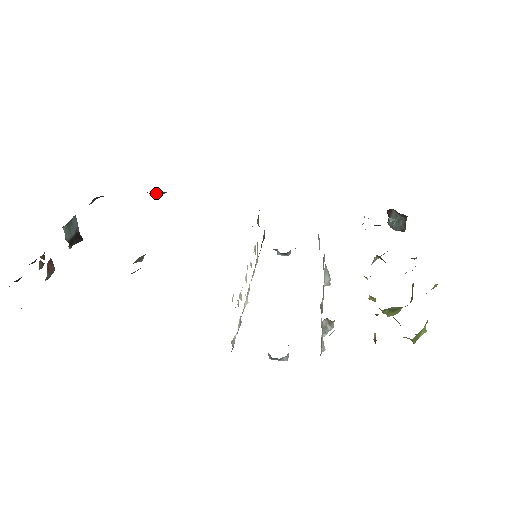
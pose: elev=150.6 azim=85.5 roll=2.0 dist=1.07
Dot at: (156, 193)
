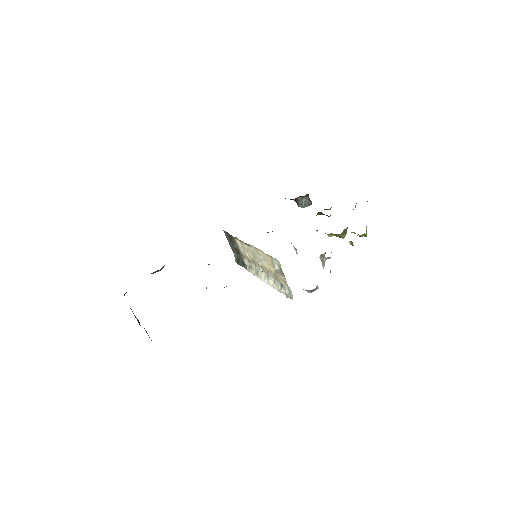
Dot at: (158, 270)
